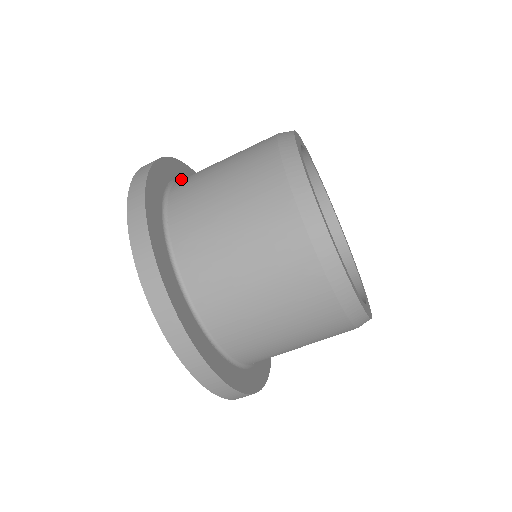
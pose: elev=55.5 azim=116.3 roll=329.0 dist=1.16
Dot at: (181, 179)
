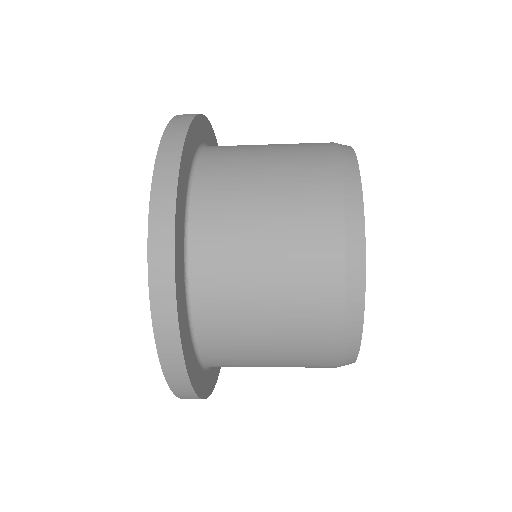
Dot at: (184, 231)
